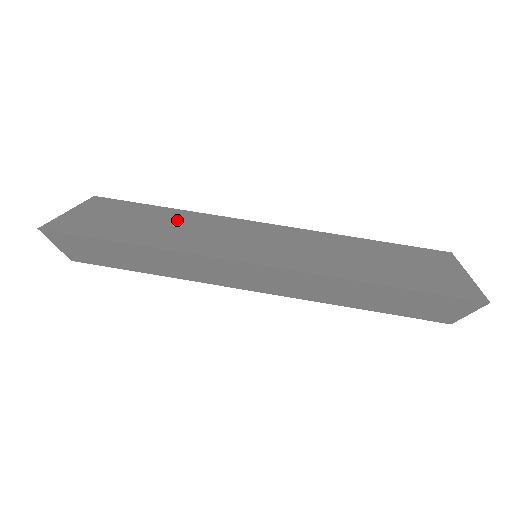
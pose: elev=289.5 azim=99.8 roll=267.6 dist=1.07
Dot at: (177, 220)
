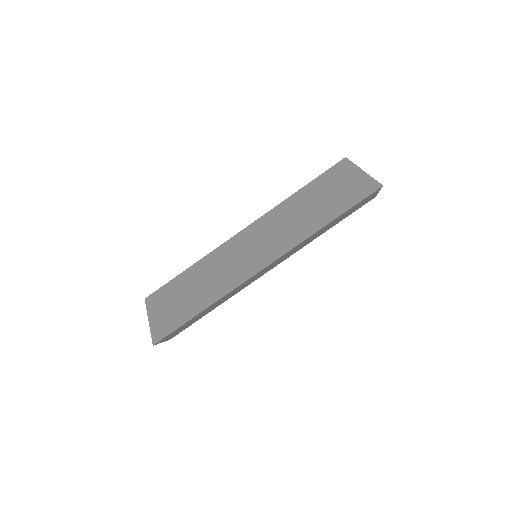
Dot at: (201, 274)
